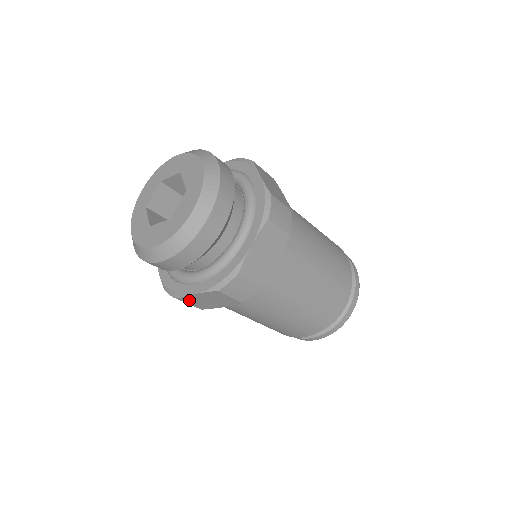
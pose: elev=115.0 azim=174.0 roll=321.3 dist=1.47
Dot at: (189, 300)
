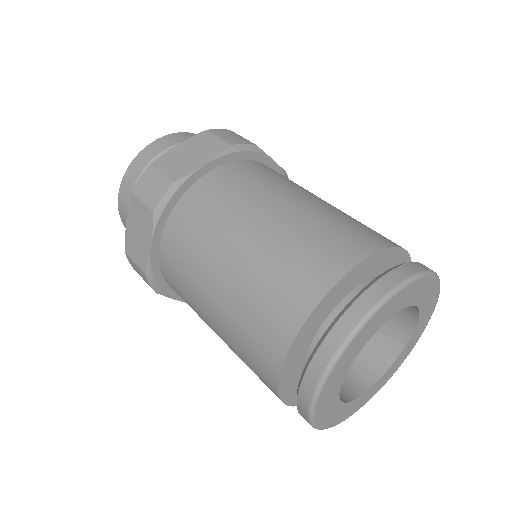
Dot at: (131, 248)
